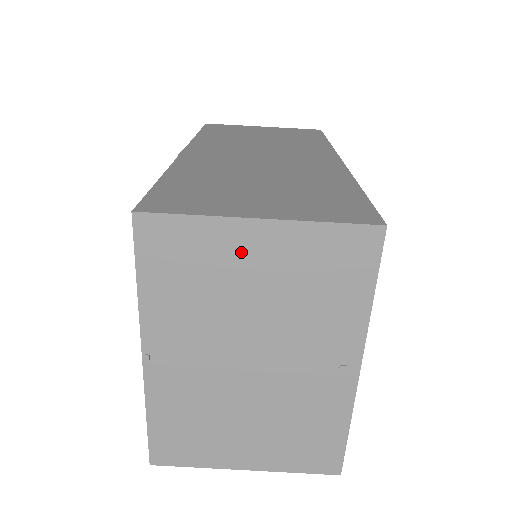
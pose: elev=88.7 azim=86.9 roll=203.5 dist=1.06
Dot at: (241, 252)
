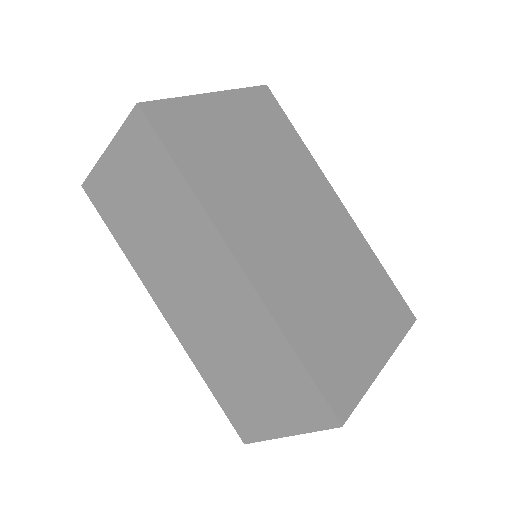
Dot at: occluded
